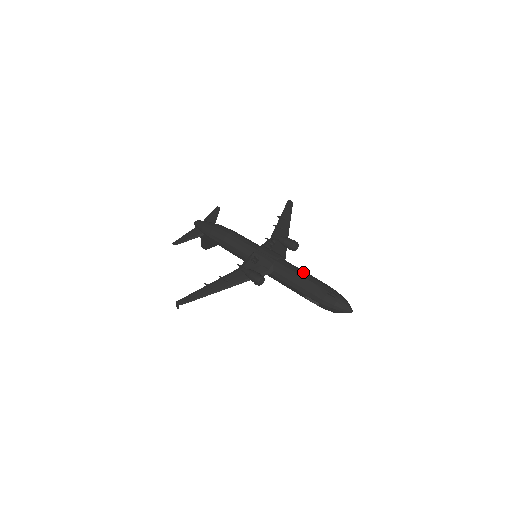
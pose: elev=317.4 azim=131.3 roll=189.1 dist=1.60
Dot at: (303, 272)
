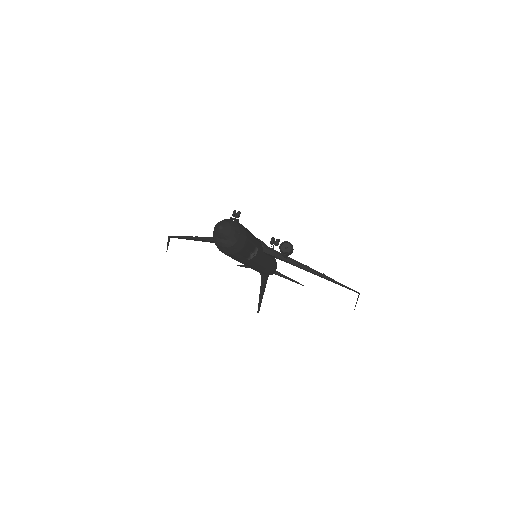
Dot at: occluded
